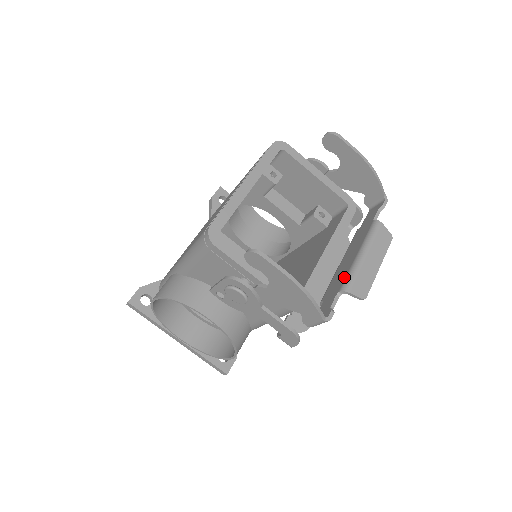
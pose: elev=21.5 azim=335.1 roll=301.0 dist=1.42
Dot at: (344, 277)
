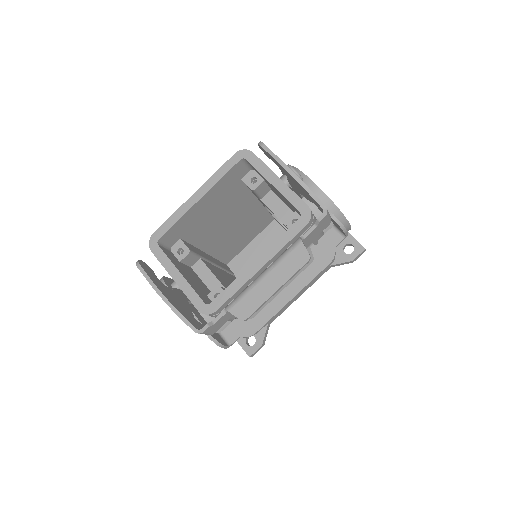
Dot at: occluded
